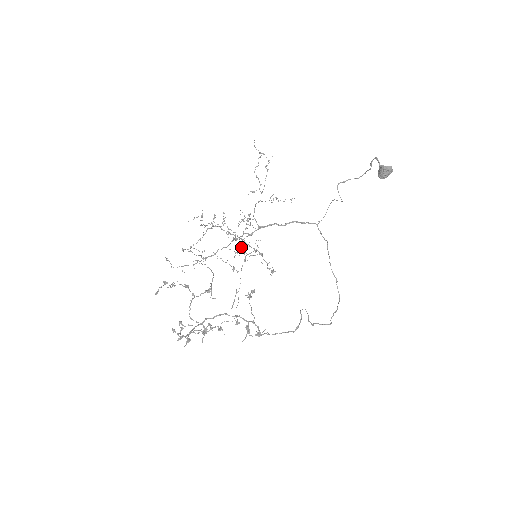
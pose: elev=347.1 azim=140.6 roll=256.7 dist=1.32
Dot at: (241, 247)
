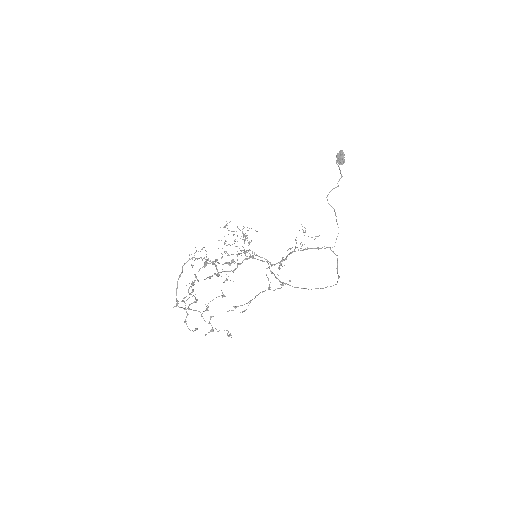
Dot at: (225, 226)
